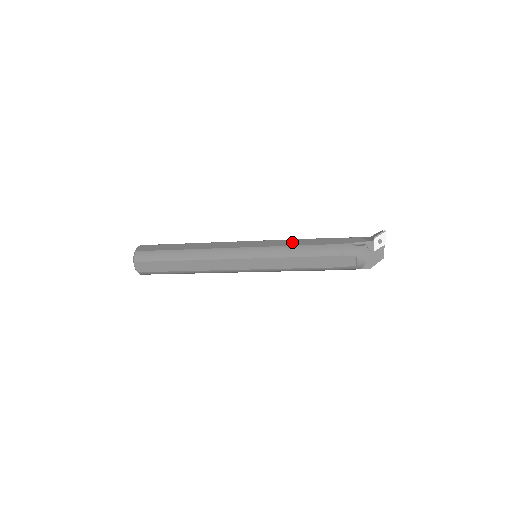
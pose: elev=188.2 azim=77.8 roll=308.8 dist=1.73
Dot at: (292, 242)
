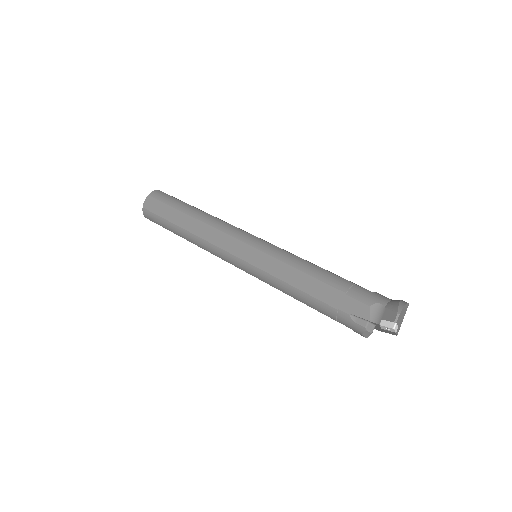
Dot at: (285, 272)
